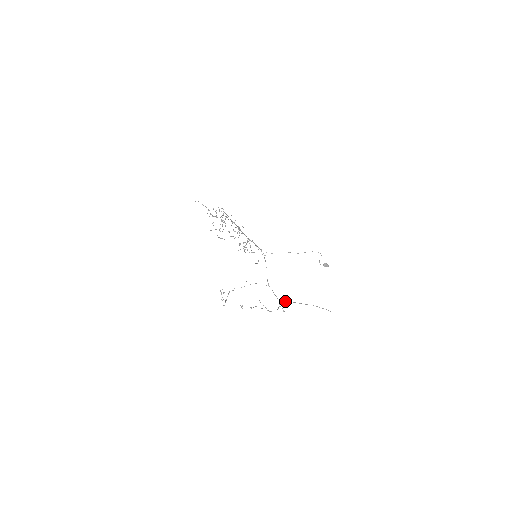
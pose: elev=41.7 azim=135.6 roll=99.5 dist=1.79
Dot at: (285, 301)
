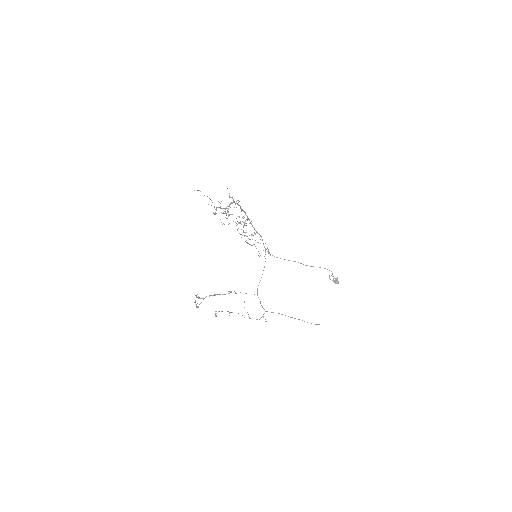
Dot at: (271, 312)
